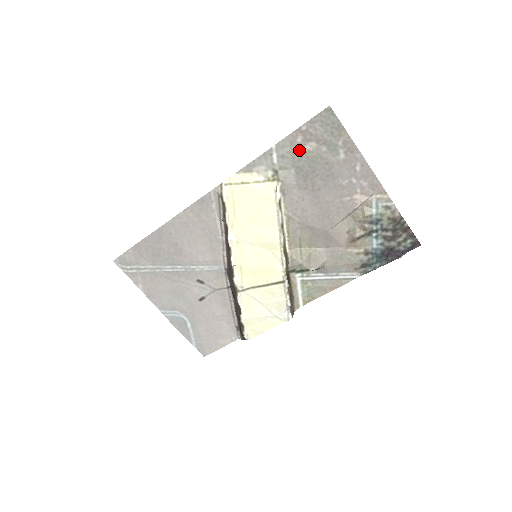
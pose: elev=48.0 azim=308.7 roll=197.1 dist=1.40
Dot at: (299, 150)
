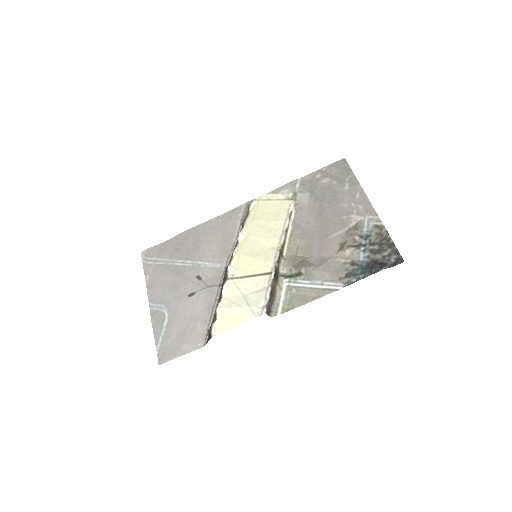
Dot at: (316, 182)
